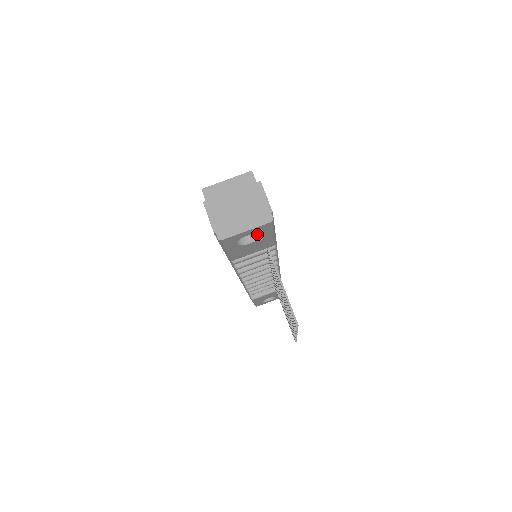
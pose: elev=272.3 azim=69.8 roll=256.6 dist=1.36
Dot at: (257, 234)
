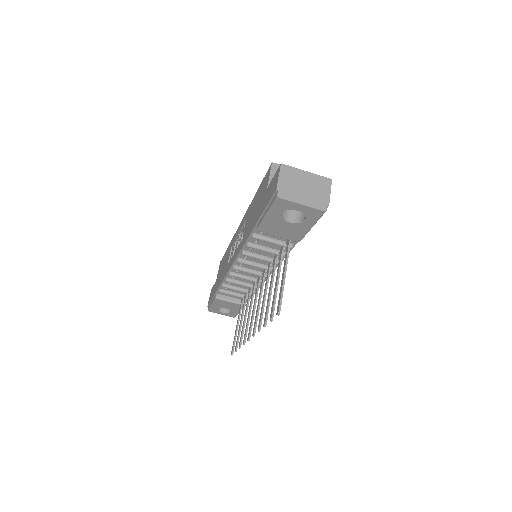
Dot at: (299, 219)
